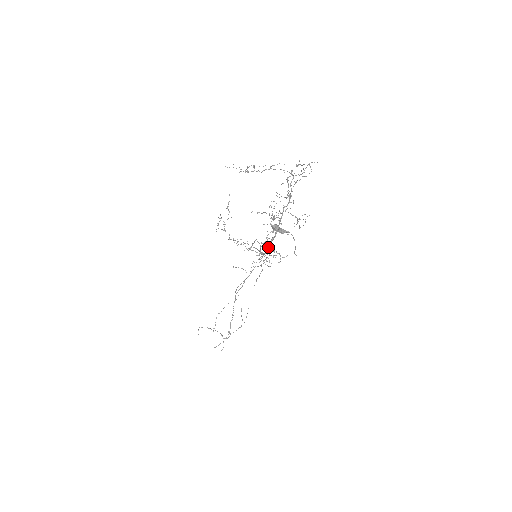
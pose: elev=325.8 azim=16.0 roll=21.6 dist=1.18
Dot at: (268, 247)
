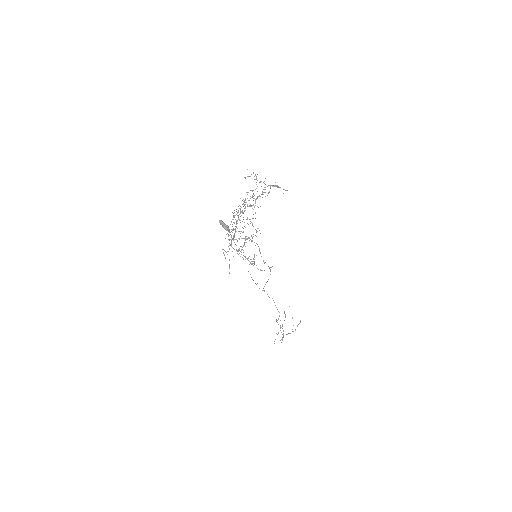
Dot at: (243, 246)
